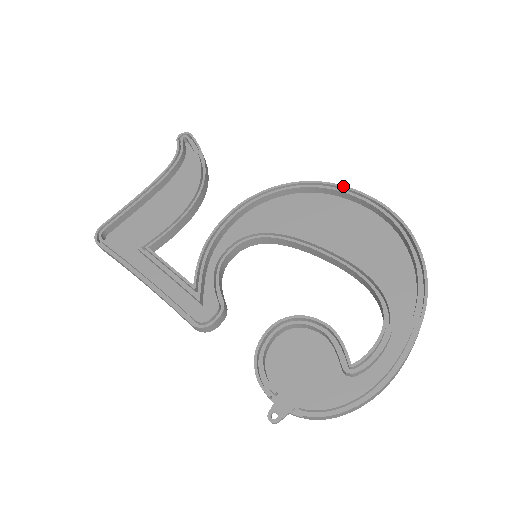
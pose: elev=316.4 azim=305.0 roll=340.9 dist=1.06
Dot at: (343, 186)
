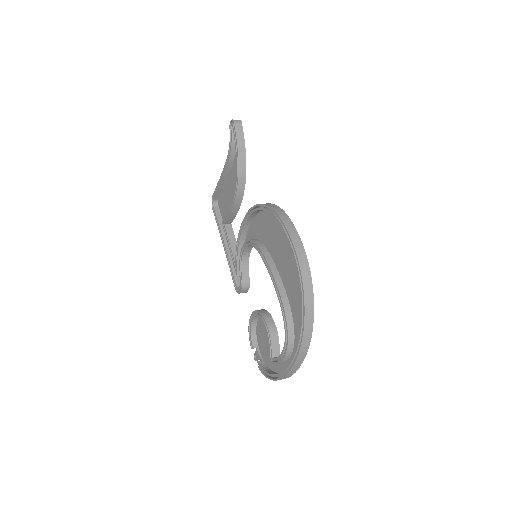
Dot at: (284, 225)
